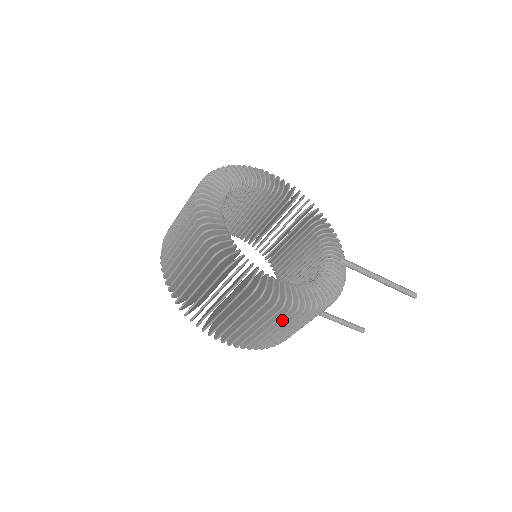
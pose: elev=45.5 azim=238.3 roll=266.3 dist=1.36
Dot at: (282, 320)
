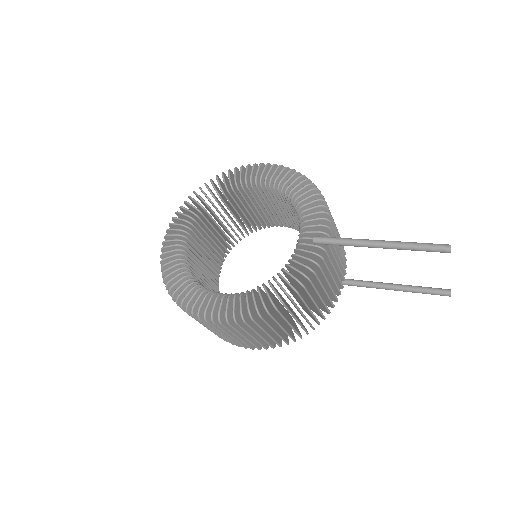
Dot at: (243, 329)
